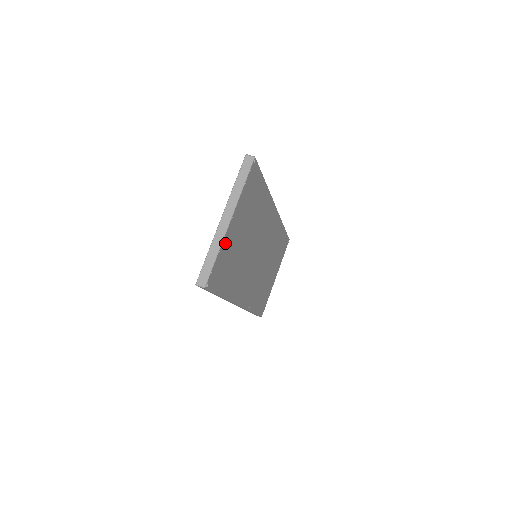
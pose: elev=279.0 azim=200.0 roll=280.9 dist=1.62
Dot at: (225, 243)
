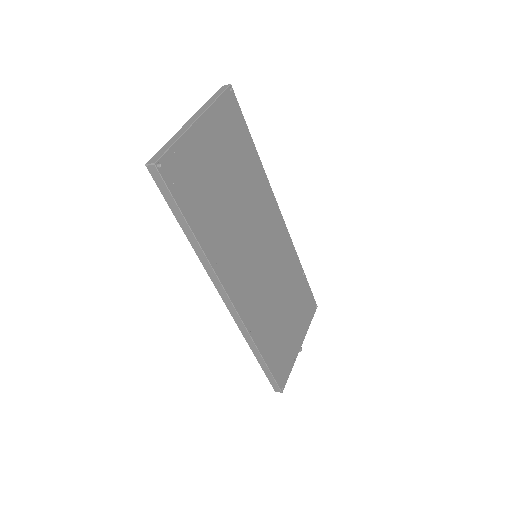
Dot at: (190, 142)
